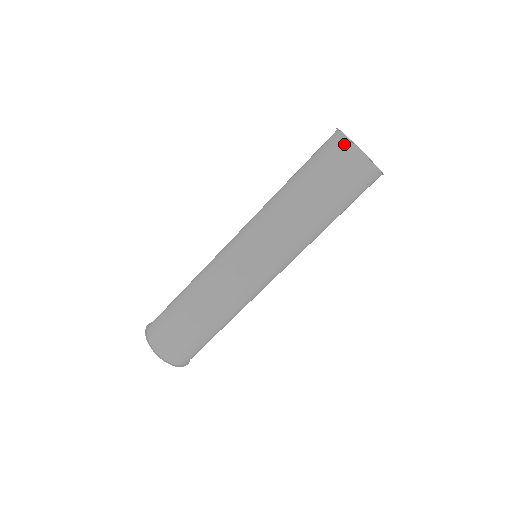
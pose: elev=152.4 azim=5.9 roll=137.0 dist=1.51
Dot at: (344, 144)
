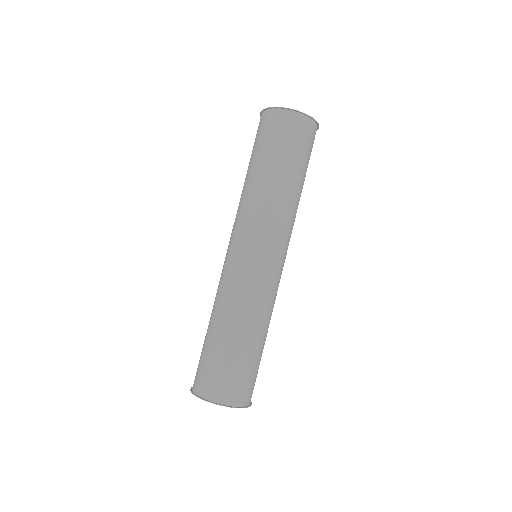
Dot at: (266, 115)
